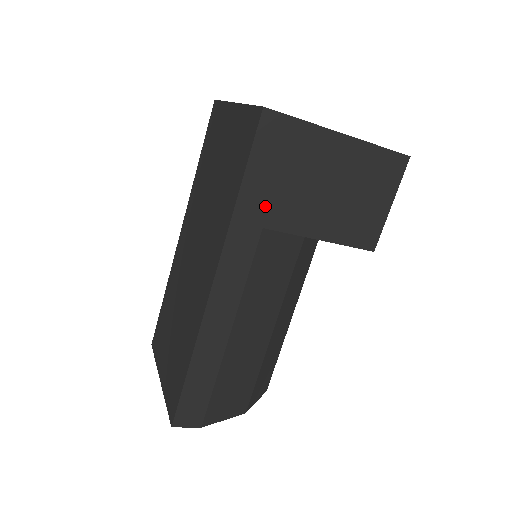
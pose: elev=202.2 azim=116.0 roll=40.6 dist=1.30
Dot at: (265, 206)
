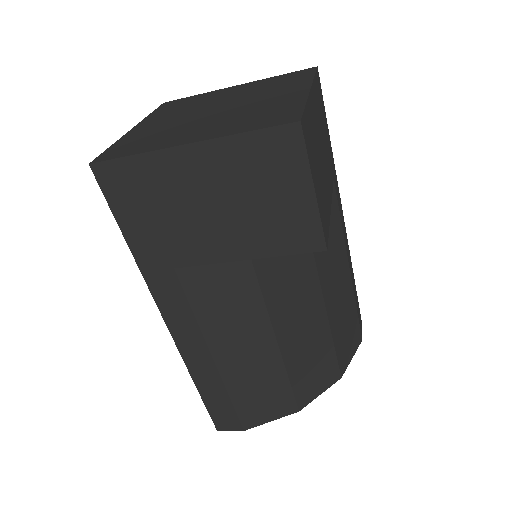
Dot at: (161, 249)
